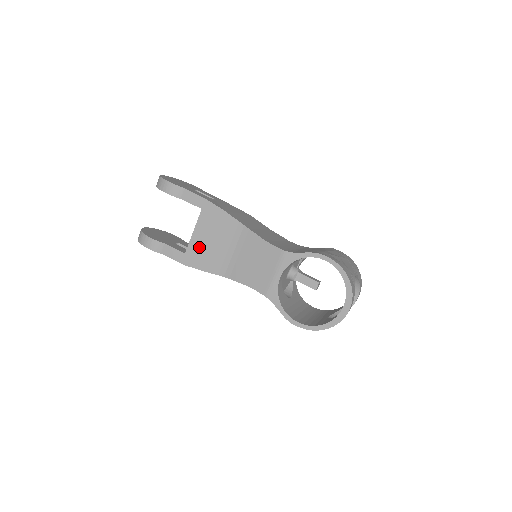
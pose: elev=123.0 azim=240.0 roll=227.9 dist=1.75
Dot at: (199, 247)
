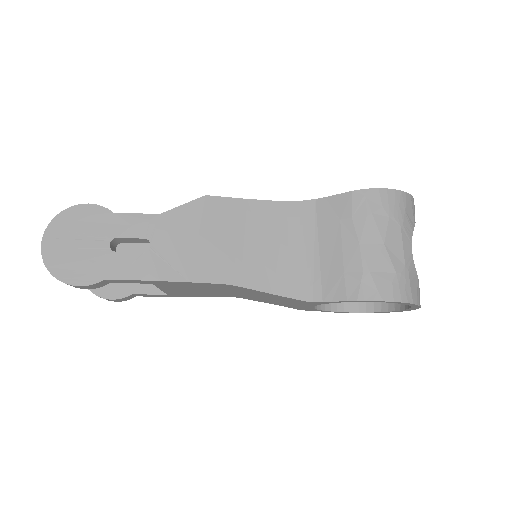
Dot at: (181, 293)
